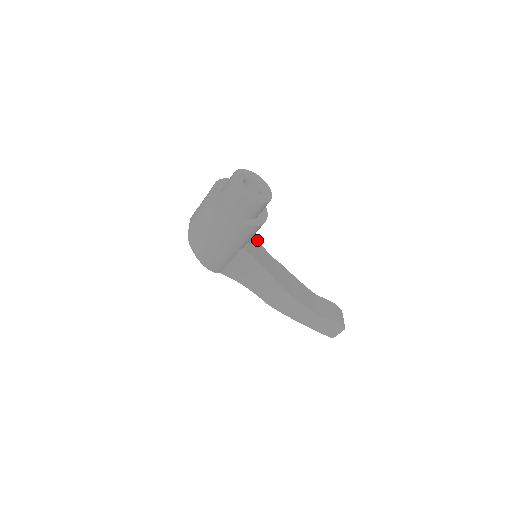
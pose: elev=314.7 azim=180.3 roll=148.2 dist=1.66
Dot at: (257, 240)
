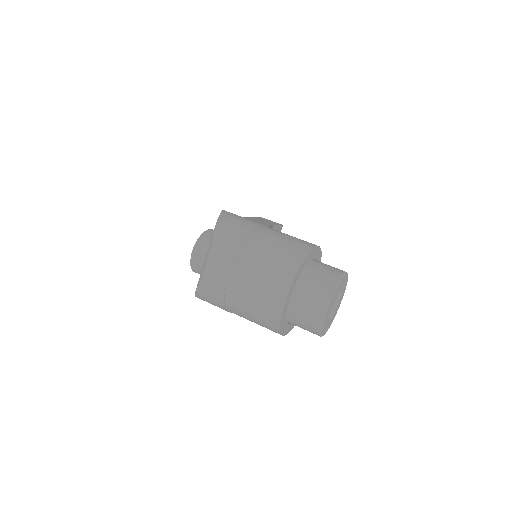
Dot at: occluded
